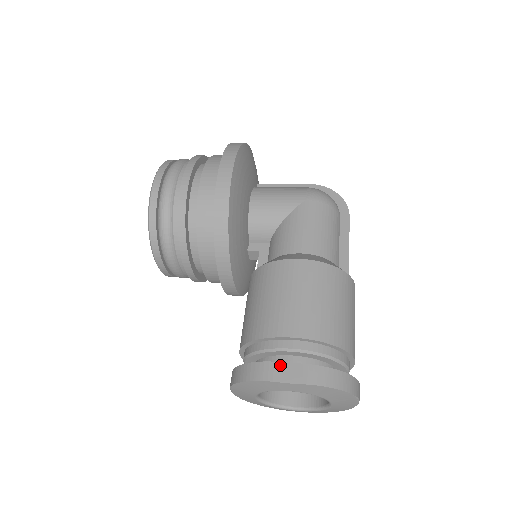
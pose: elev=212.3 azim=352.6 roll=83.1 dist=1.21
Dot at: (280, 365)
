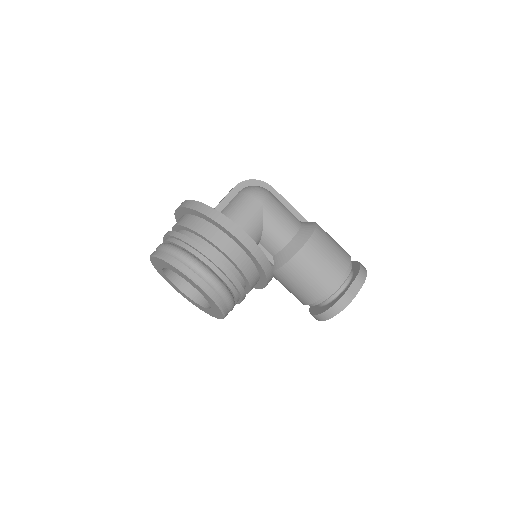
Dot at: (349, 291)
